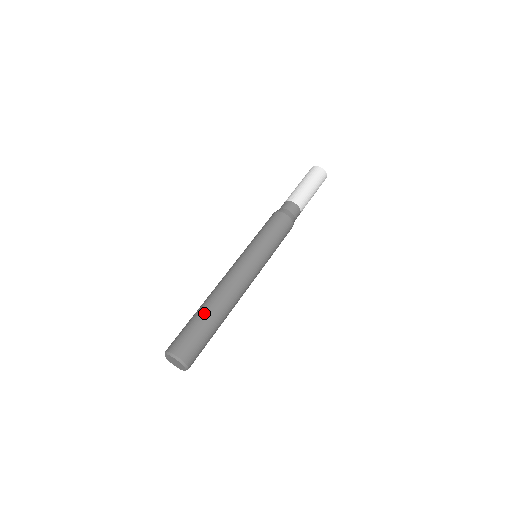
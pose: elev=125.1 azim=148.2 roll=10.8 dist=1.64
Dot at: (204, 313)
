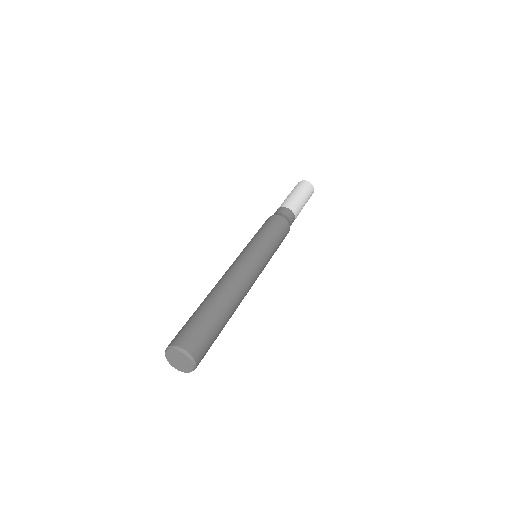
Dot at: (214, 306)
